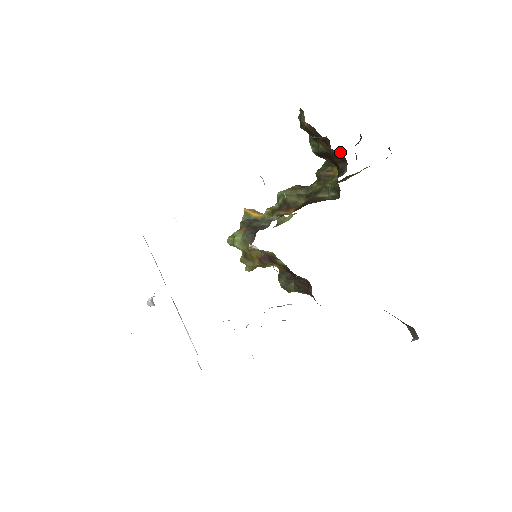
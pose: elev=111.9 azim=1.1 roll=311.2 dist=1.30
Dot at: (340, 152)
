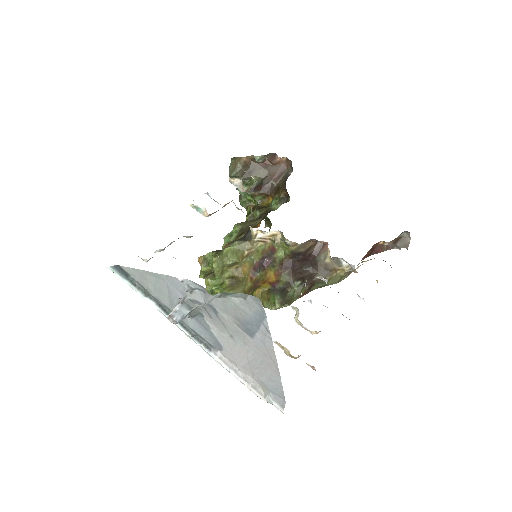
Dot at: (283, 160)
